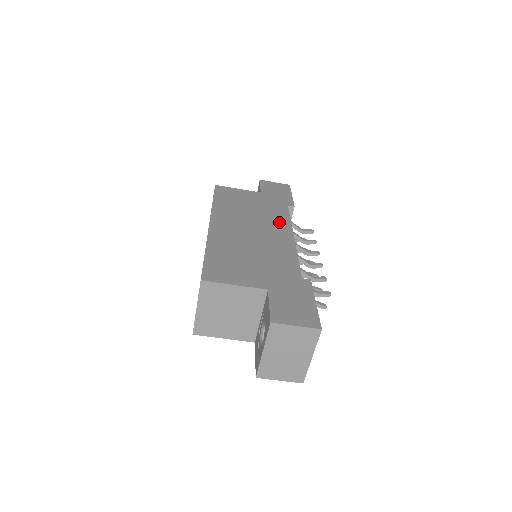
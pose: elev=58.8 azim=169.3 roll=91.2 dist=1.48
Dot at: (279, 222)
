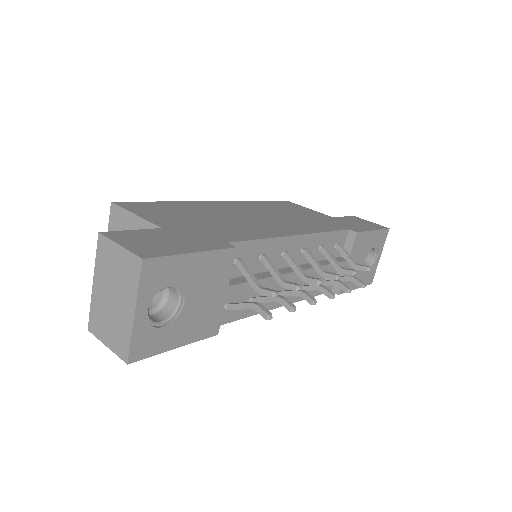
Dot at: (305, 227)
